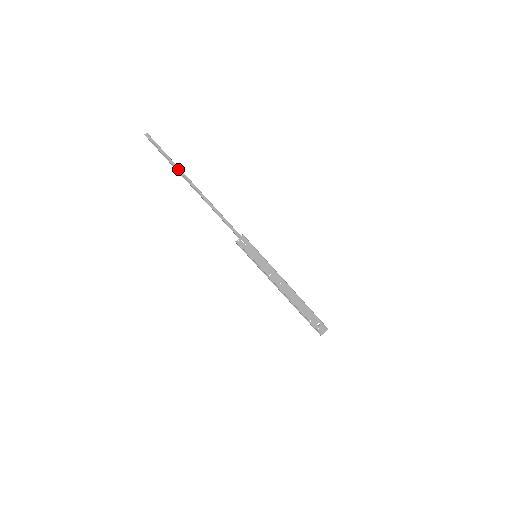
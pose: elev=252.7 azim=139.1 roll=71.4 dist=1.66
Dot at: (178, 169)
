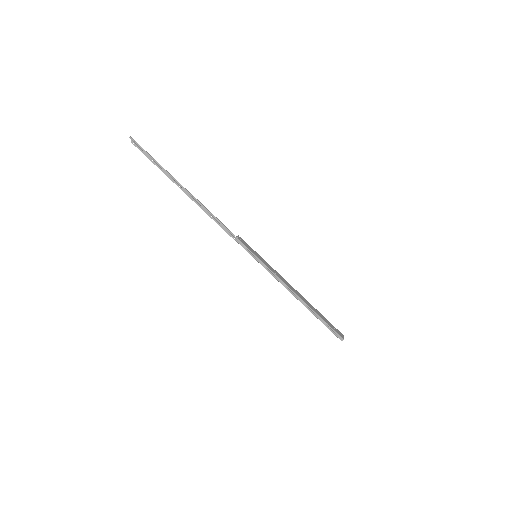
Dot at: (165, 171)
